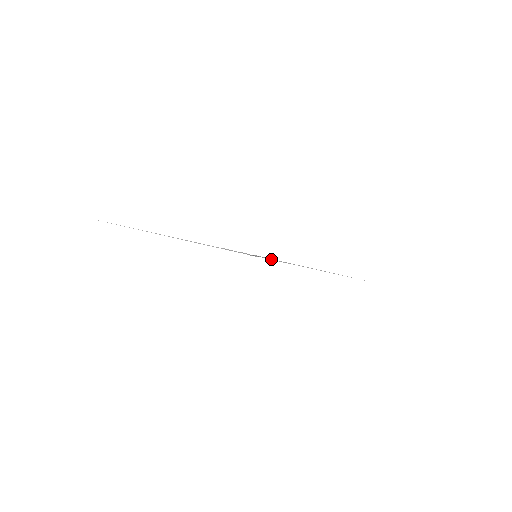
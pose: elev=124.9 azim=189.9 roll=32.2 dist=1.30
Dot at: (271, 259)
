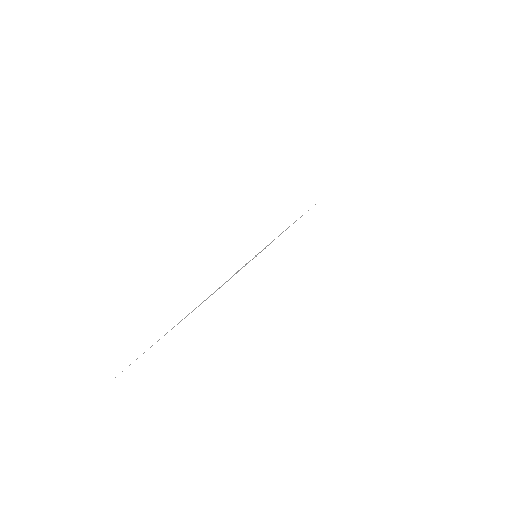
Dot at: (265, 248)
